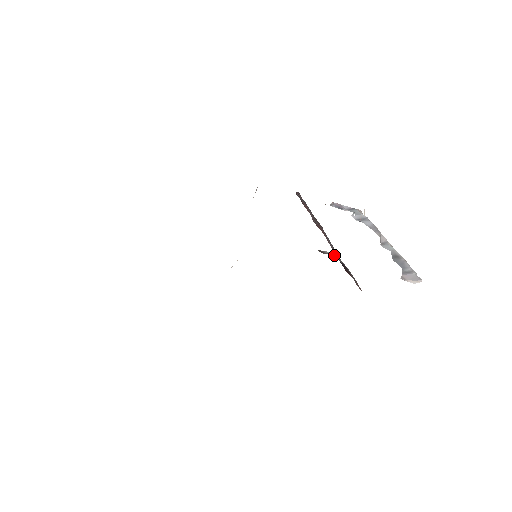
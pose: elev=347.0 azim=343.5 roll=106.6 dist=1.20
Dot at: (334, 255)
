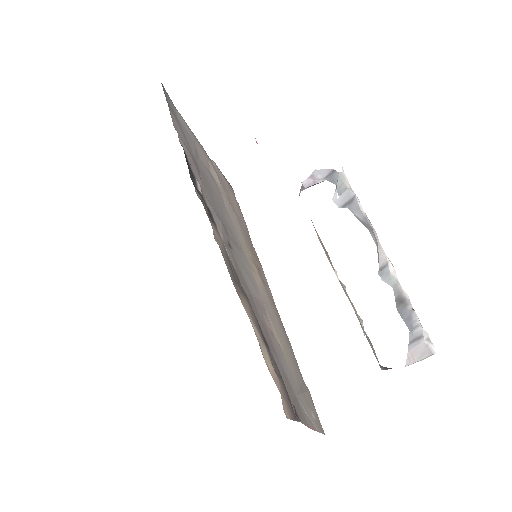
Dot at: occluded
